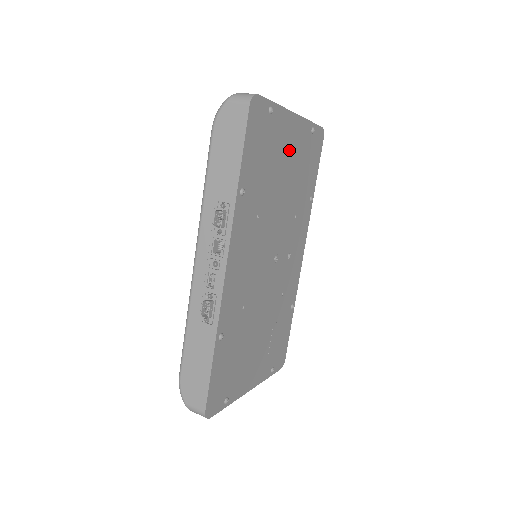
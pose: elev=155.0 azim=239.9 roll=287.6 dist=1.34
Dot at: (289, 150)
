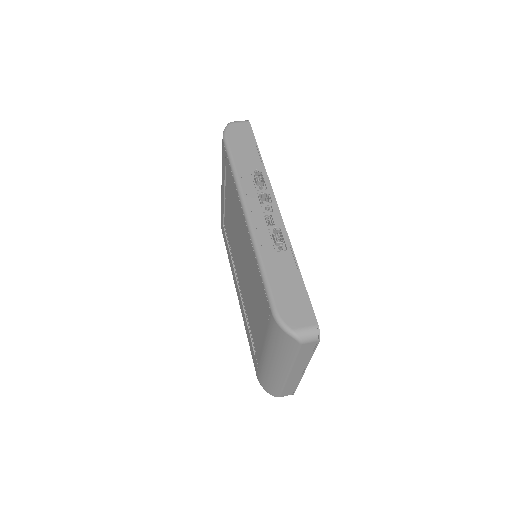
Dot at: occluded
